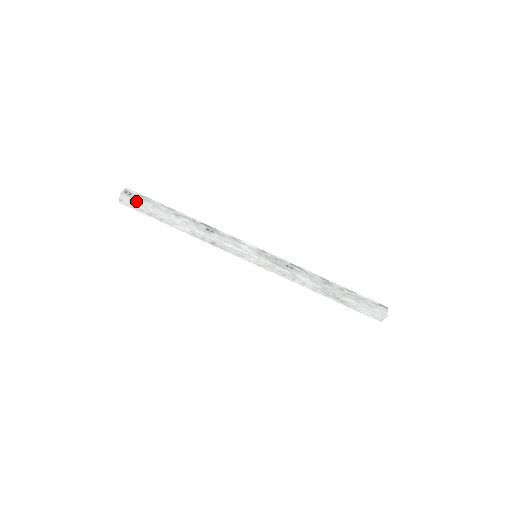
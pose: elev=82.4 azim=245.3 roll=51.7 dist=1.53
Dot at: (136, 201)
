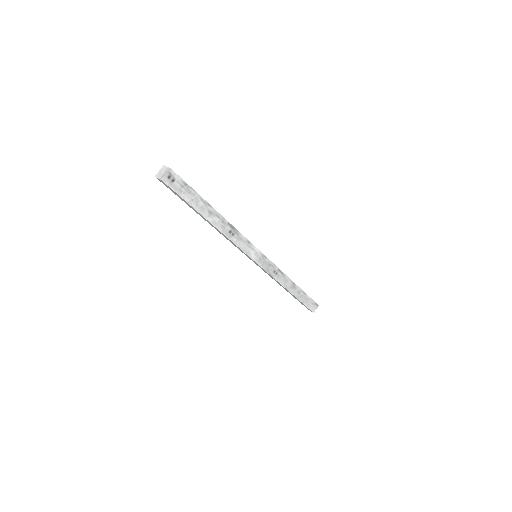
Dot at: (176, 192)
